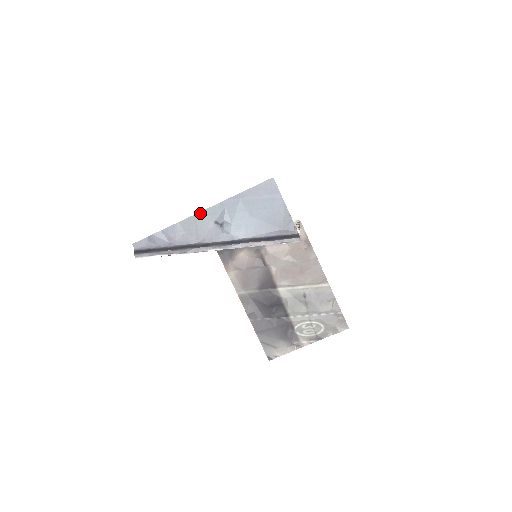
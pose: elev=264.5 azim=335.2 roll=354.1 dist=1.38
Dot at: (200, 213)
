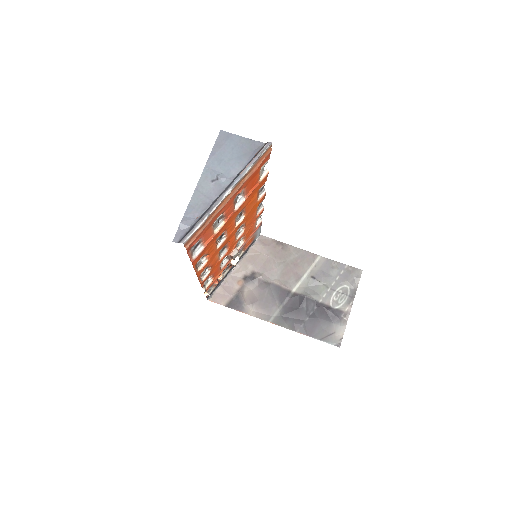
Dot at: (198, 185)
